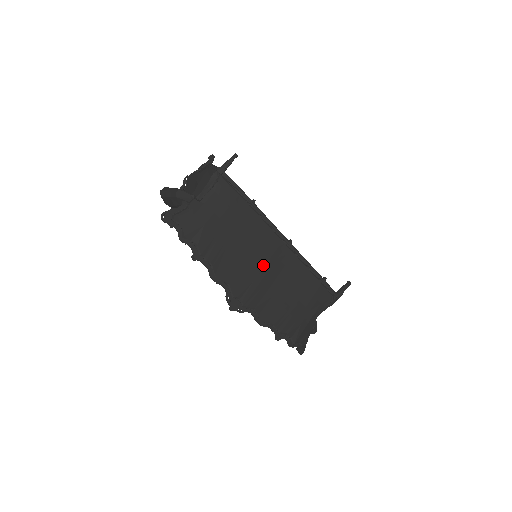
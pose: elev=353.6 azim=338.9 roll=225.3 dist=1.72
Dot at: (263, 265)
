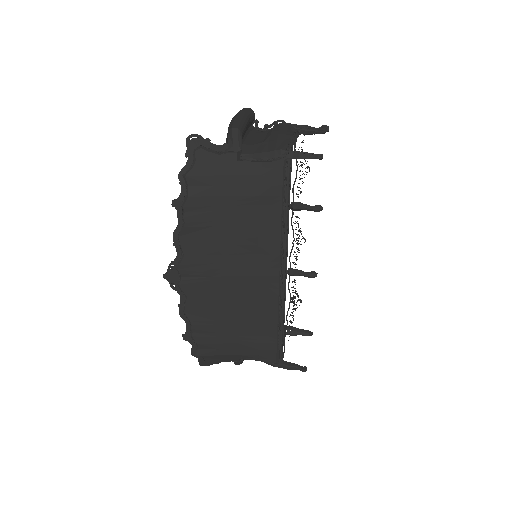
Dot at: (236, 274)
